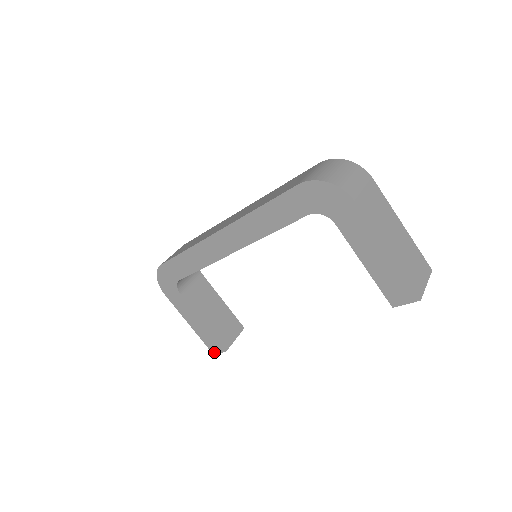
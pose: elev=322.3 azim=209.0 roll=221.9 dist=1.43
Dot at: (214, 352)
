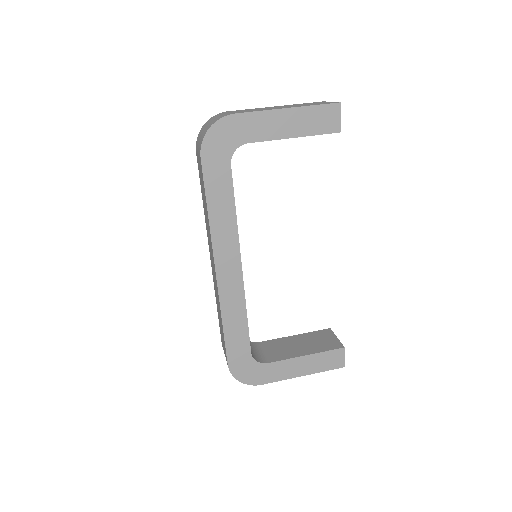
Dot at: (342, 364)
